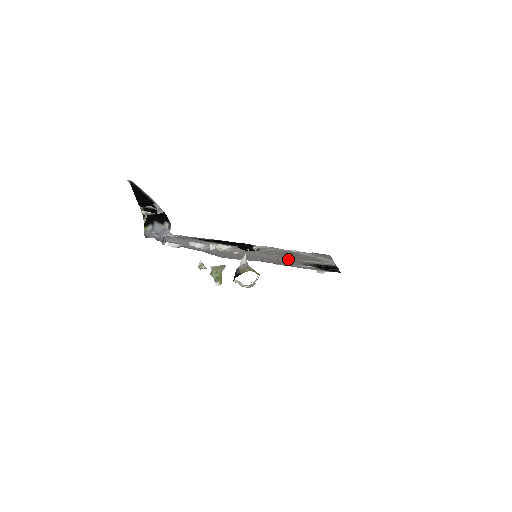
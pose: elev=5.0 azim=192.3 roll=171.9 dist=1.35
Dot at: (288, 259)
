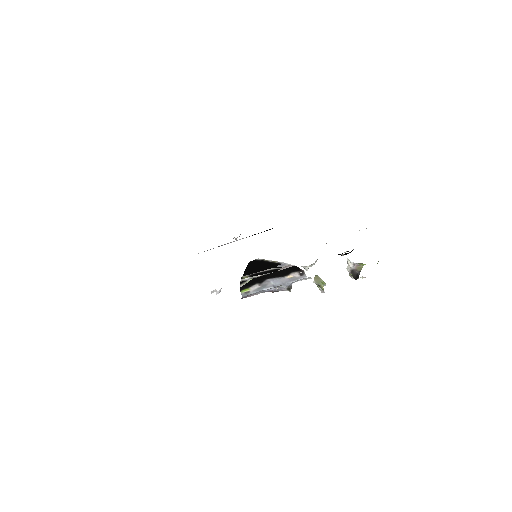
Dot at: occluded
